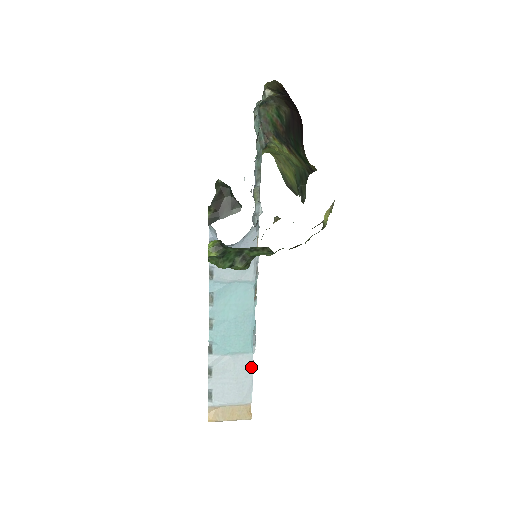
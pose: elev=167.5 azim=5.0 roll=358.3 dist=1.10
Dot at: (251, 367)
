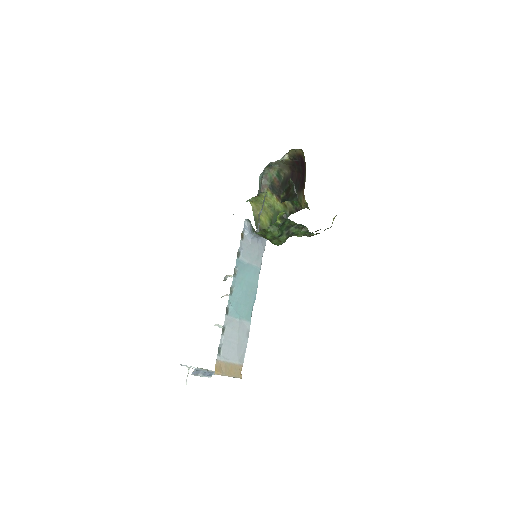
Dot at: (248, 334)
